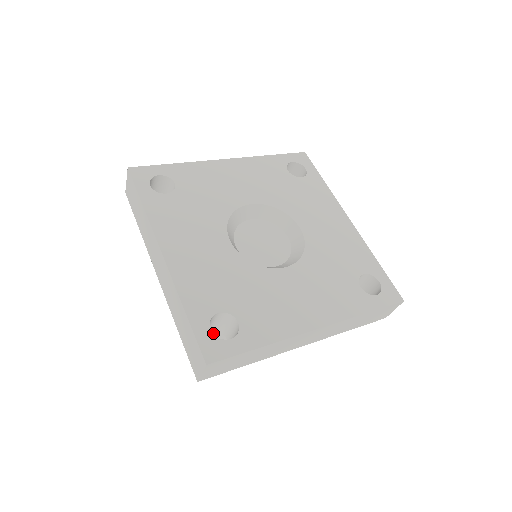
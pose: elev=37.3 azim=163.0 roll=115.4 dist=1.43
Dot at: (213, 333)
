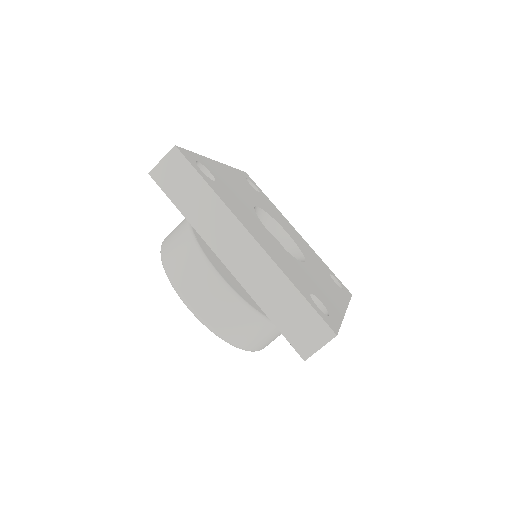
Dot at: (247, 328)
